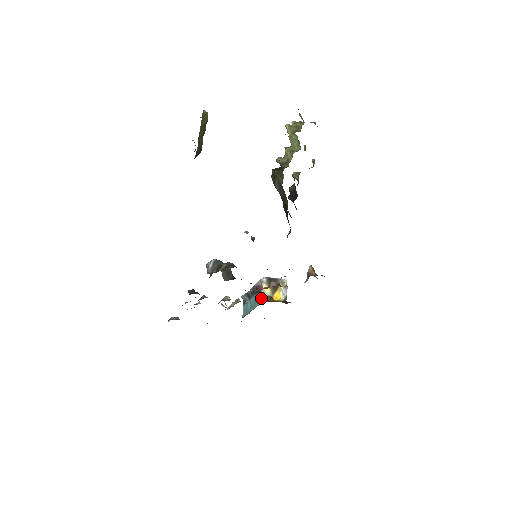
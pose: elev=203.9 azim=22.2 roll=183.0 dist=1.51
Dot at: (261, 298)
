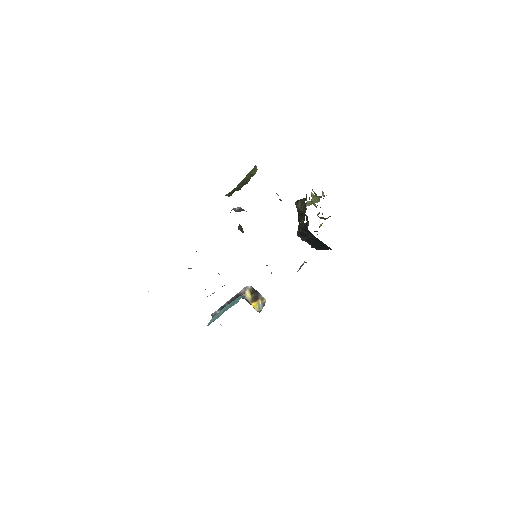
Dot at: occluded
